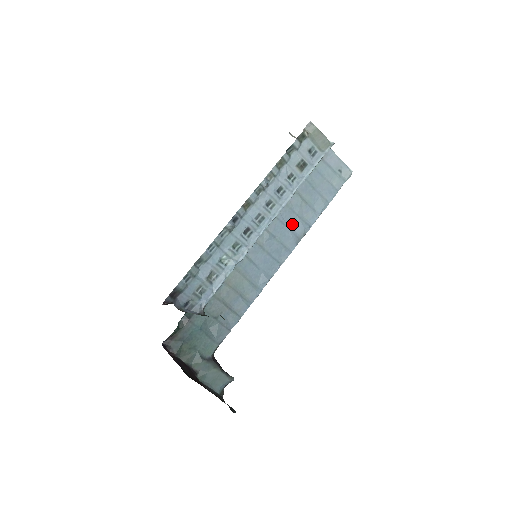
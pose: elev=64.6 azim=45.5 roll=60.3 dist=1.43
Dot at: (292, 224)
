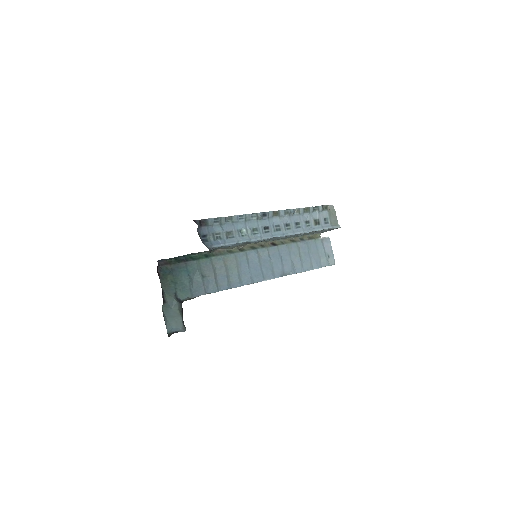
Dot at: (285, 262)
